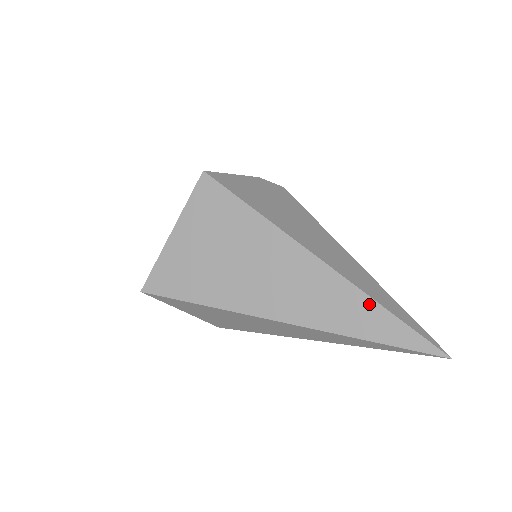
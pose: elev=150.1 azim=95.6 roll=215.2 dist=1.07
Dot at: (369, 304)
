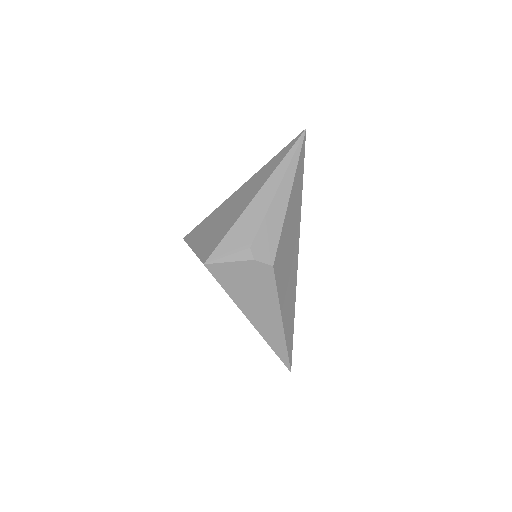
Dot at: occluded
